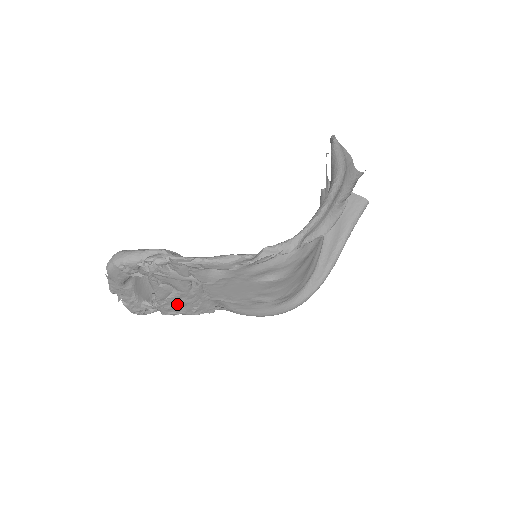
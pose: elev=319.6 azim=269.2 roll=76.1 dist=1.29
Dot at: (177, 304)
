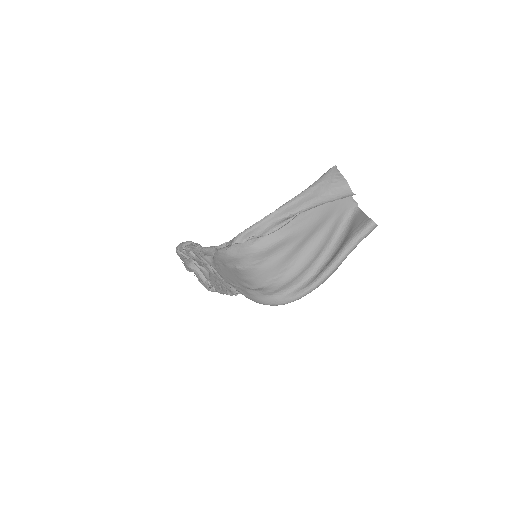
Dot at: (216, 284)
